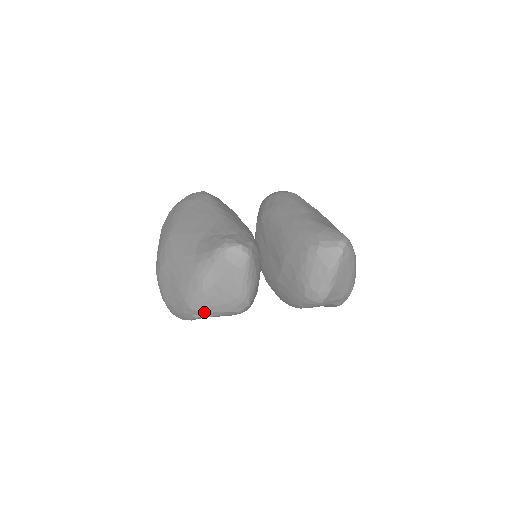
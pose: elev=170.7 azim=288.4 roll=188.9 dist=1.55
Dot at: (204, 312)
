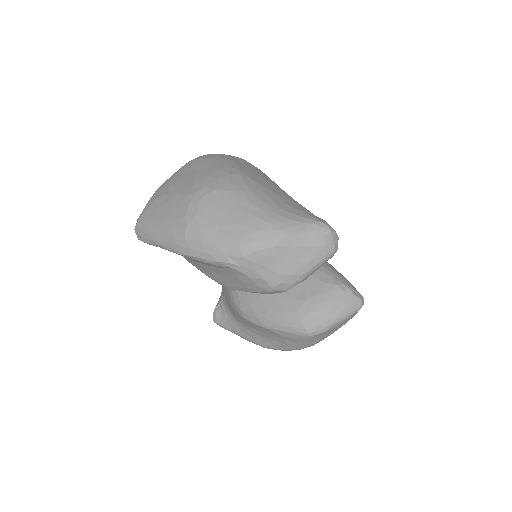
Dot at: (248, 264)
